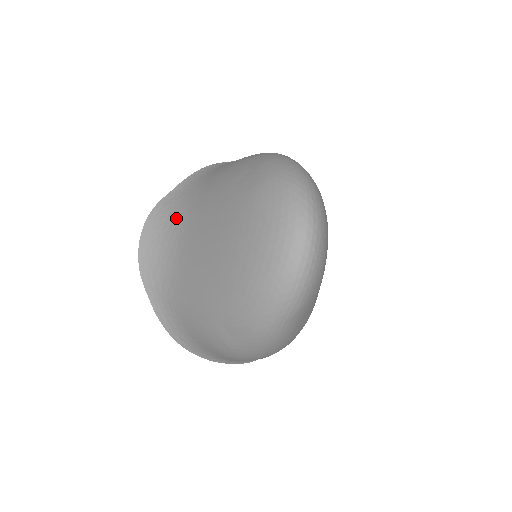
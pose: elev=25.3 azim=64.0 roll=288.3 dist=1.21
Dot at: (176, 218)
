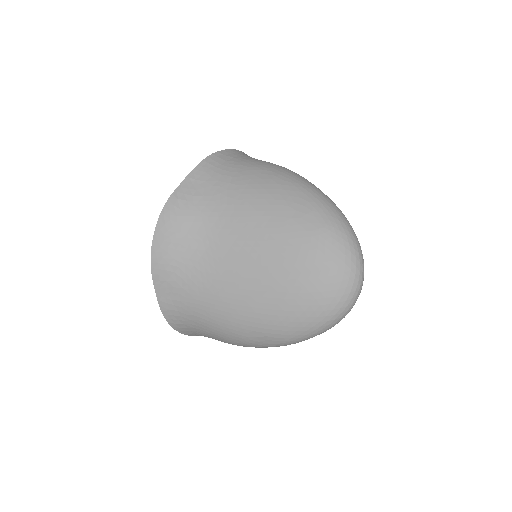
Dot at: (200, 220)
